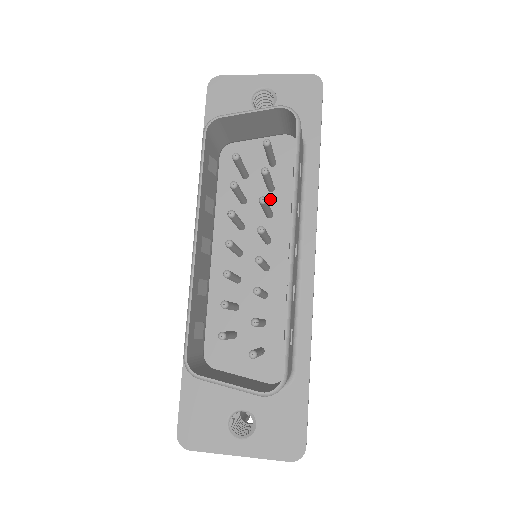
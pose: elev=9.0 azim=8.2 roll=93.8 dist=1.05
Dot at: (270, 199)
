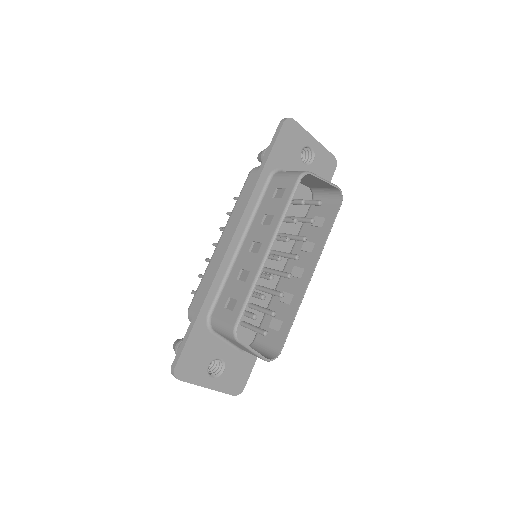
Dot at: (284, 225)
